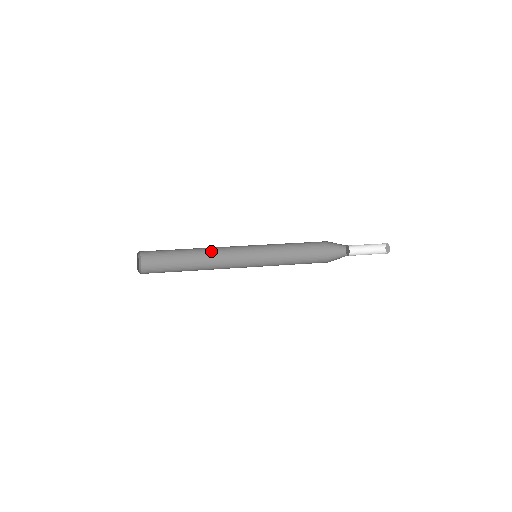
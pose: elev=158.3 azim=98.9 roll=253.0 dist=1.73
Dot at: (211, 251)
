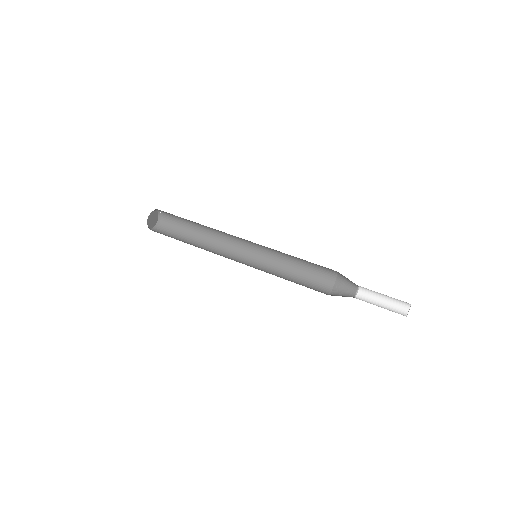
Dot at: (220, 233)
